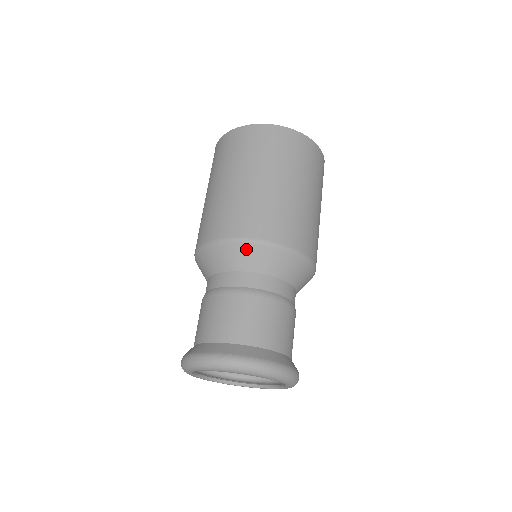
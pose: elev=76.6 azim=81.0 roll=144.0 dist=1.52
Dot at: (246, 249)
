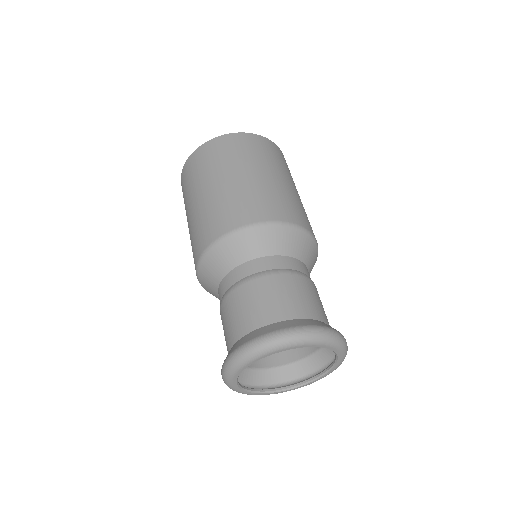
Dot at: (210, 259)
